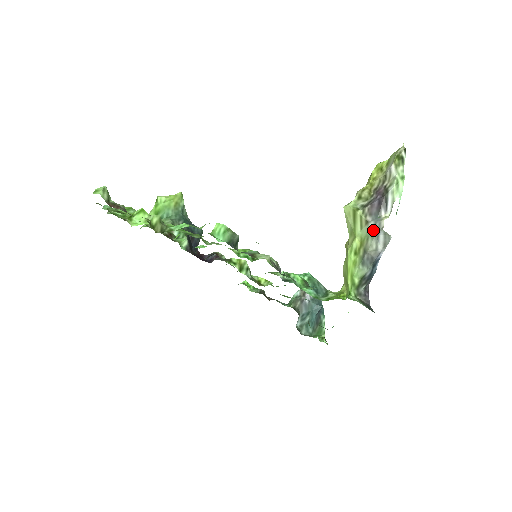
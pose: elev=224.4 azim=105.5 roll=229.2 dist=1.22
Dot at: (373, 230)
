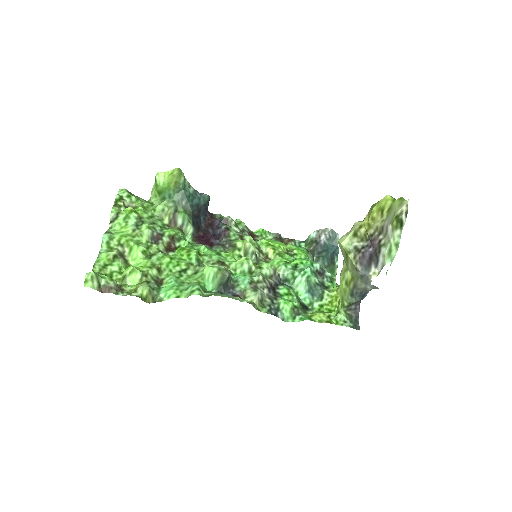
Dot at: (362, 277)
